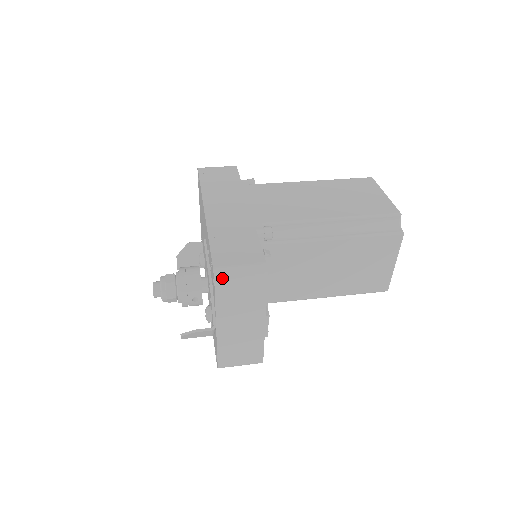
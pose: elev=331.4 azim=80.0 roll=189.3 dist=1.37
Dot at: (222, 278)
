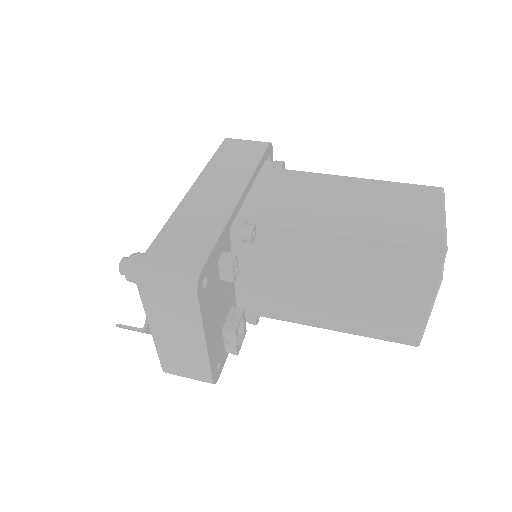
Dot at: (144, 276)
